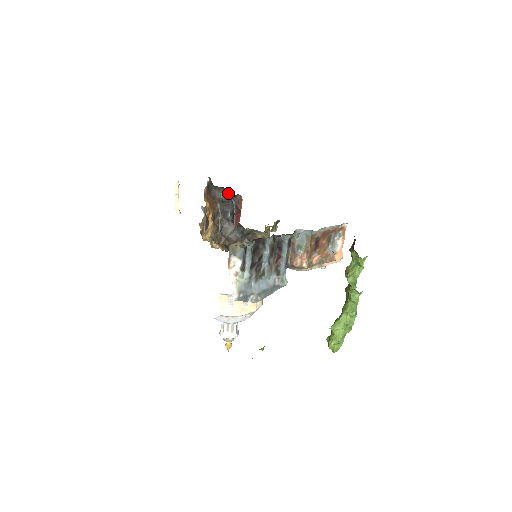
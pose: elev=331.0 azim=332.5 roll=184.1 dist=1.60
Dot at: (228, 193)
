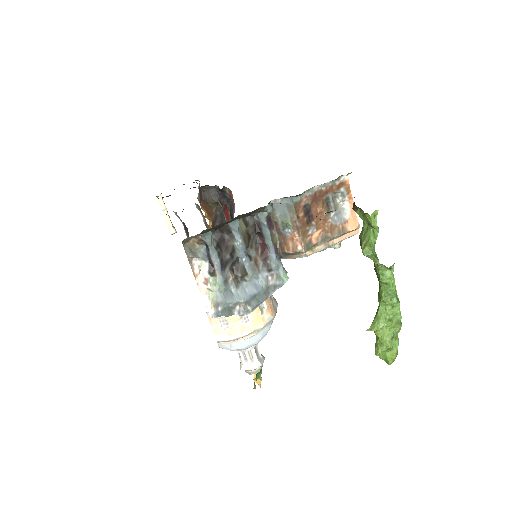
Dot at: (219, 191)
